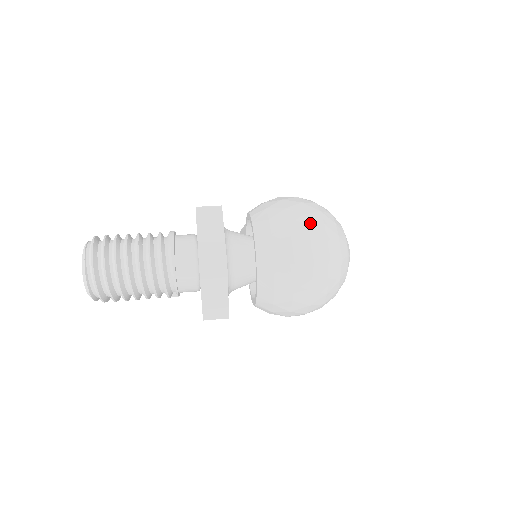
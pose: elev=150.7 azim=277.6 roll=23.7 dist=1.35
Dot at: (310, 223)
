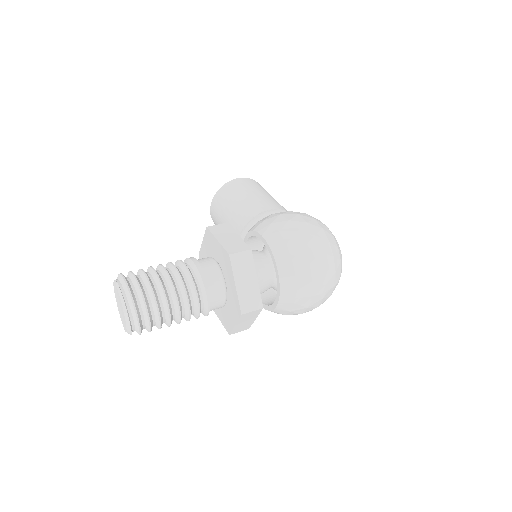
Dot at: (325, 260)
